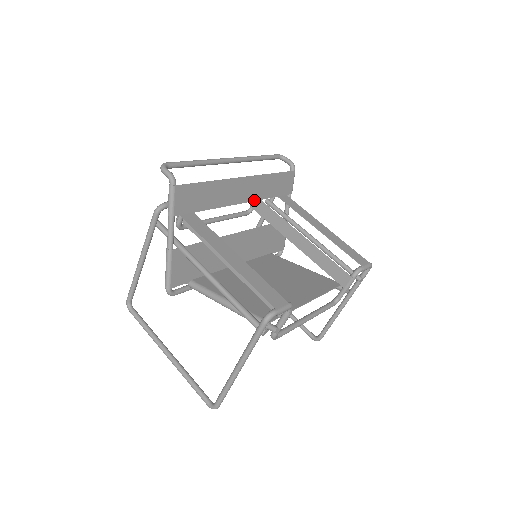
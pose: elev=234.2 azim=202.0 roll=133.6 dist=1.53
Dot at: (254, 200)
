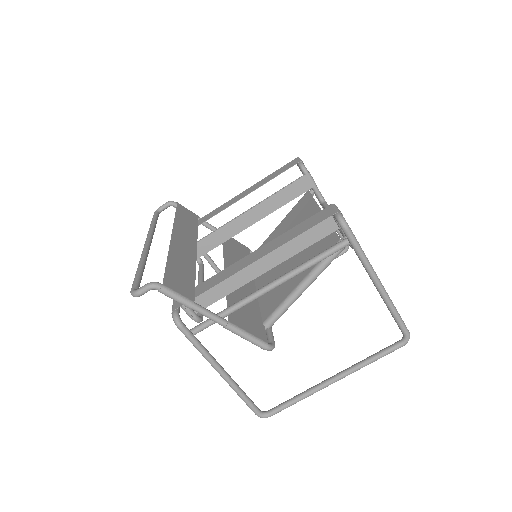
Dot at: (196, 241)
